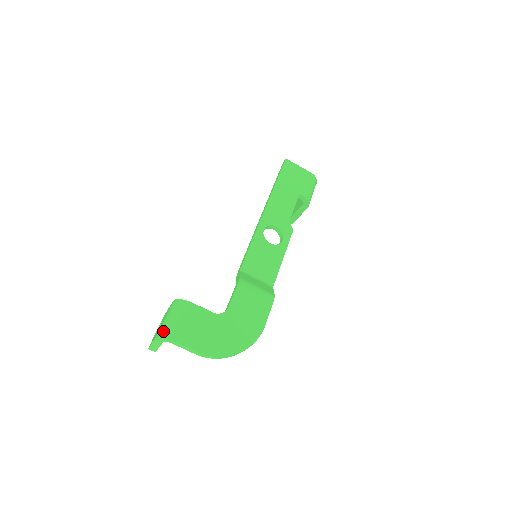
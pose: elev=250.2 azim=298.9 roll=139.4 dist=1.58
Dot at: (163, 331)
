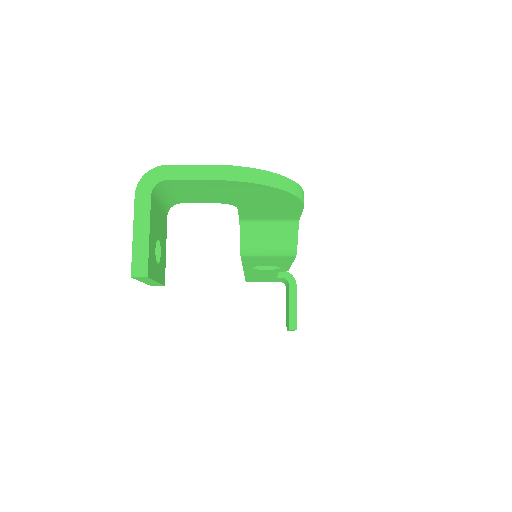
Dot at: occluded
